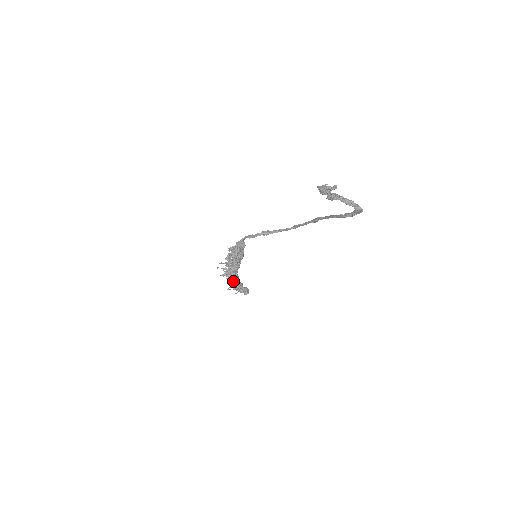
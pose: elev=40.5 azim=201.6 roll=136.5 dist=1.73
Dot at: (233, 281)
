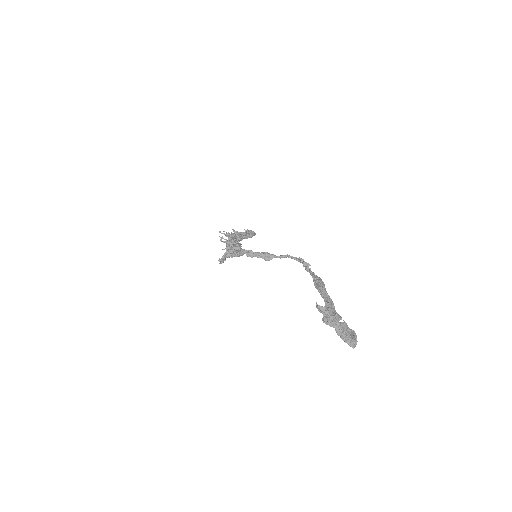
Dot at: occluded
